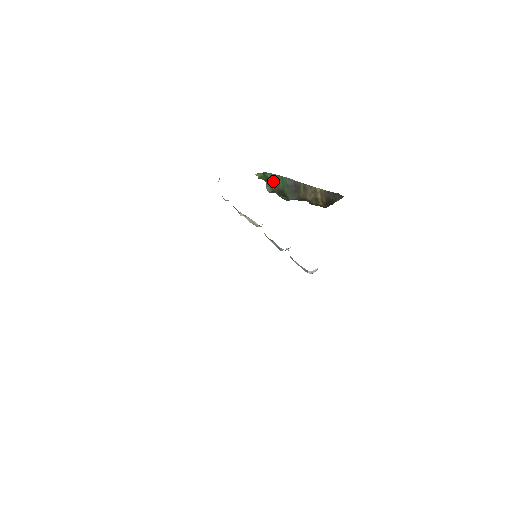
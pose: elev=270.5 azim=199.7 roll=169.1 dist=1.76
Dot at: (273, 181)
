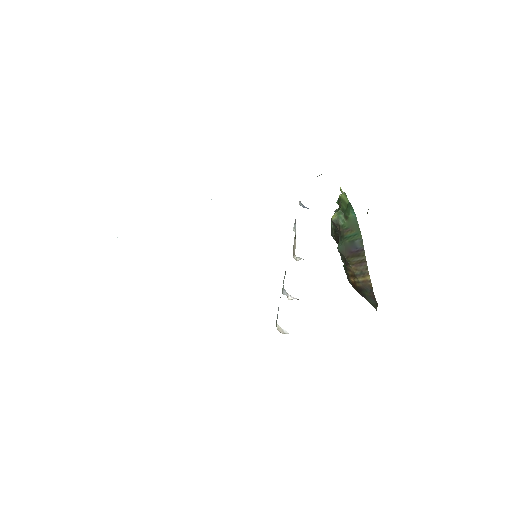
Dot at: (348, 222)
